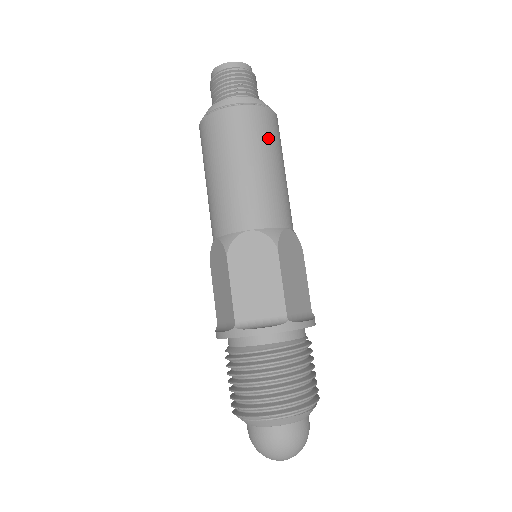
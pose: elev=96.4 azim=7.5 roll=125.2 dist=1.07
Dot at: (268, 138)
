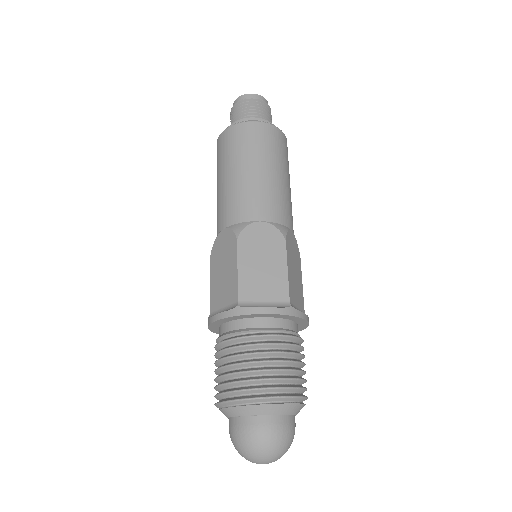
Dot at: (248, 146)
